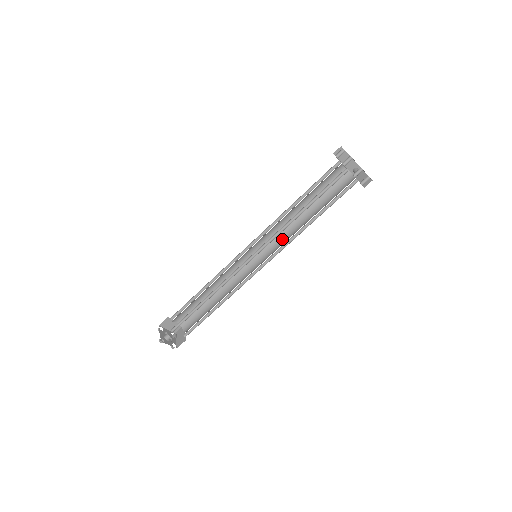
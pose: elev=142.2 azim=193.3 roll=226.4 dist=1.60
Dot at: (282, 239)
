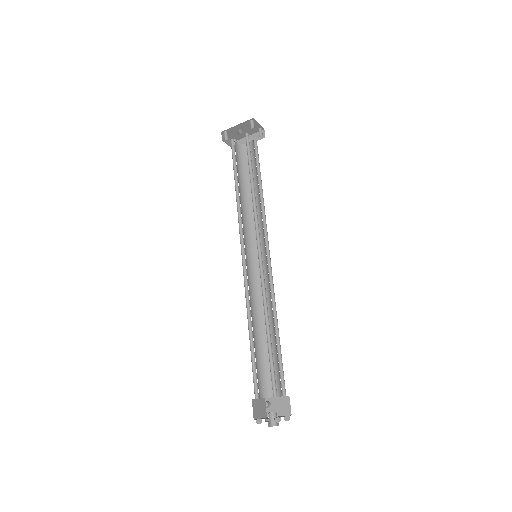
Dot at: (262, 224)
